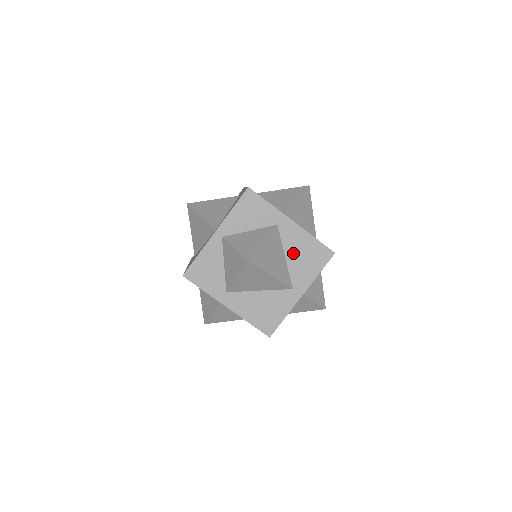
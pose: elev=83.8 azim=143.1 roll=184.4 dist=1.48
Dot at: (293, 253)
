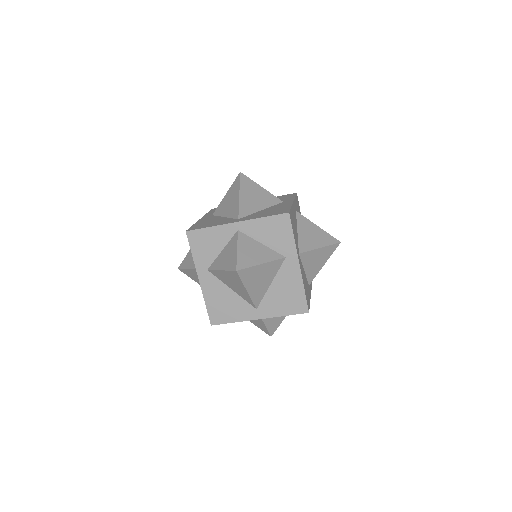
Dot at: (279, 286)
